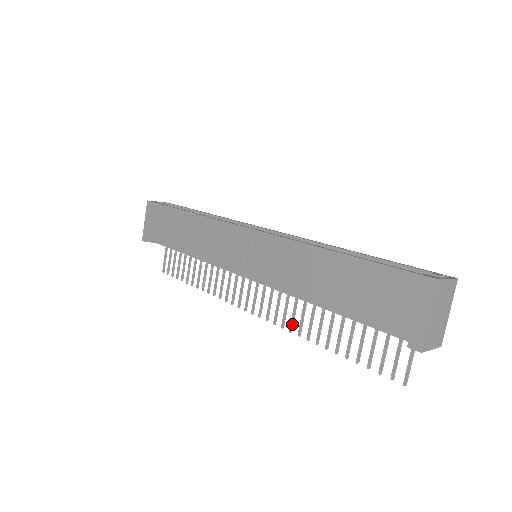
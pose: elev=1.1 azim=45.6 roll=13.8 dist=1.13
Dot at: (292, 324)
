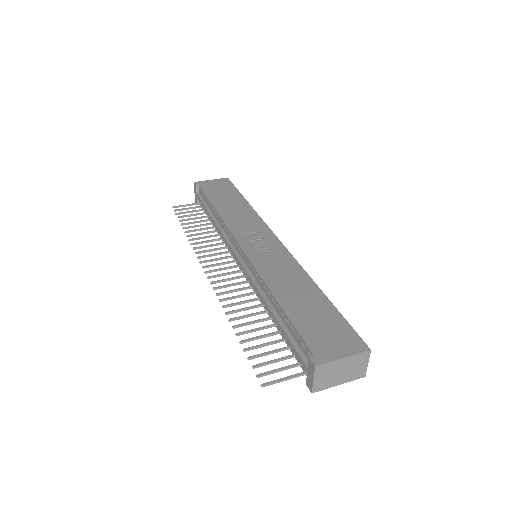
Dot at: (227, 299)
